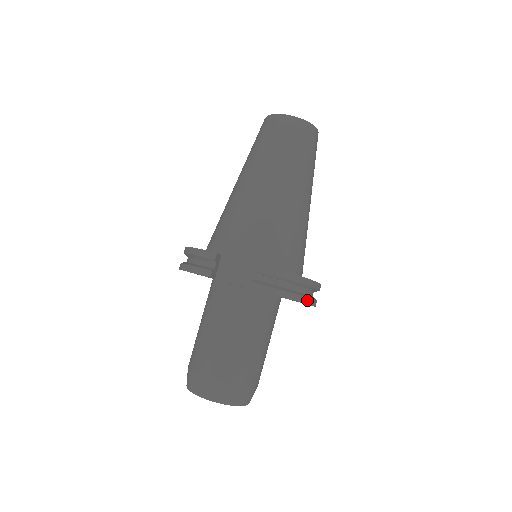
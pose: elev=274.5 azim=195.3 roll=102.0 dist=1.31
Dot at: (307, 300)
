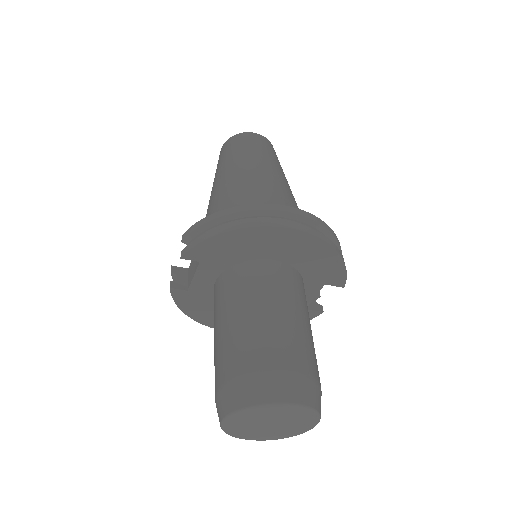
Dot at: (252, 223)
